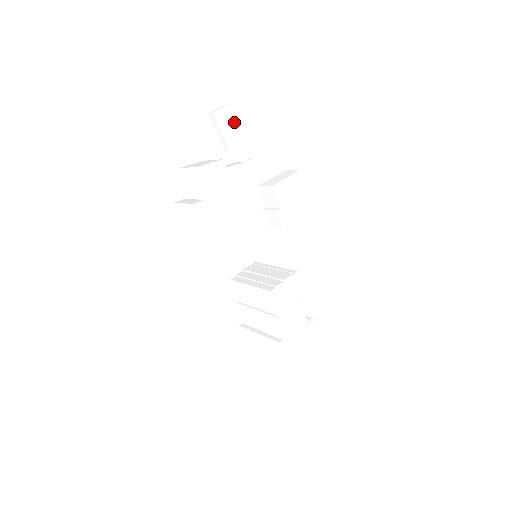
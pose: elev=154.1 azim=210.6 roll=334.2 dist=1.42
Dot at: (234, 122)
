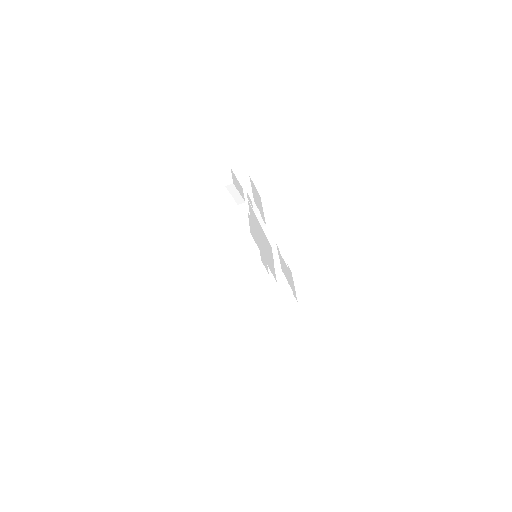
Dot at: (236, 178)
